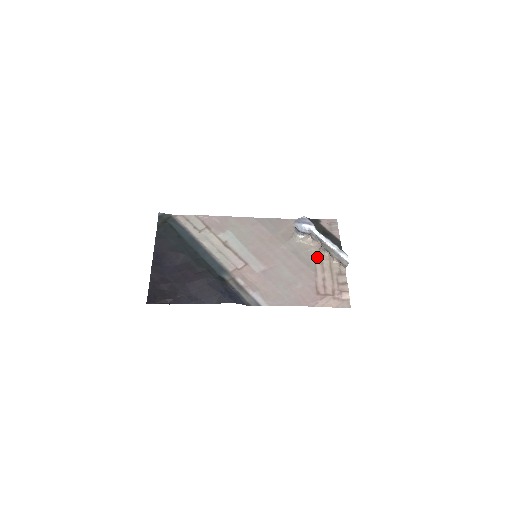
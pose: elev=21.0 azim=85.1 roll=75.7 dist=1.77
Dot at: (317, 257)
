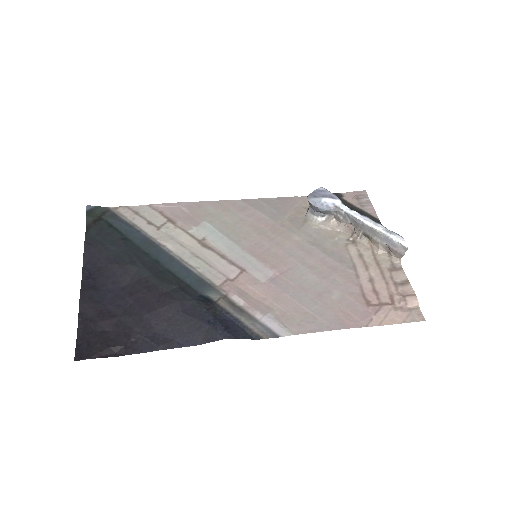
Dot at: (351, 247)
